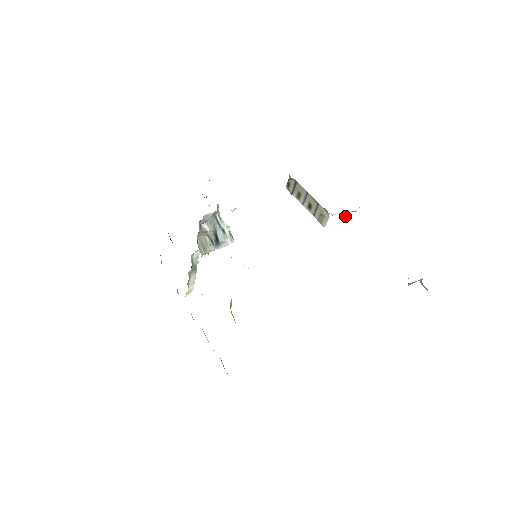
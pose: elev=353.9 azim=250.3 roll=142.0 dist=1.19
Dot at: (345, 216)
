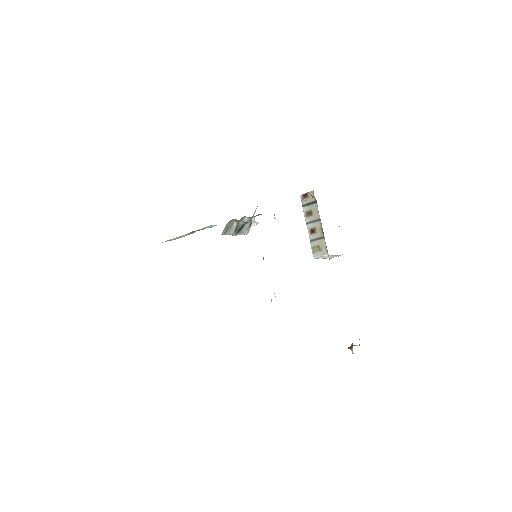
Dot at: (331, 256)
